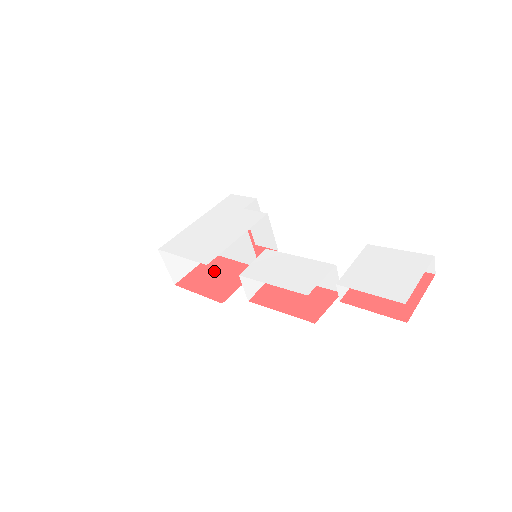
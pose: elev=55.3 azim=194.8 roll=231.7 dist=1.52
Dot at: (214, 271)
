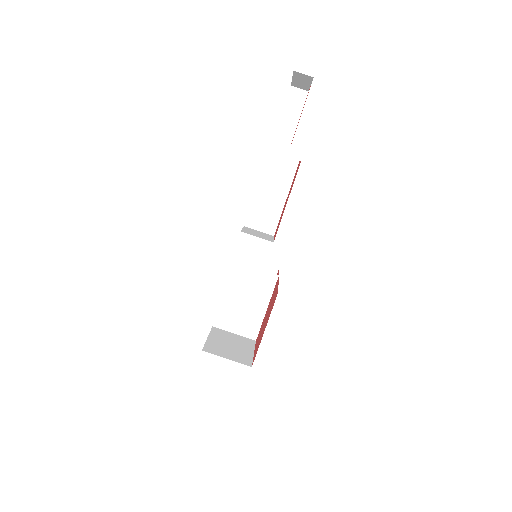
Dot at: (263, 325)
